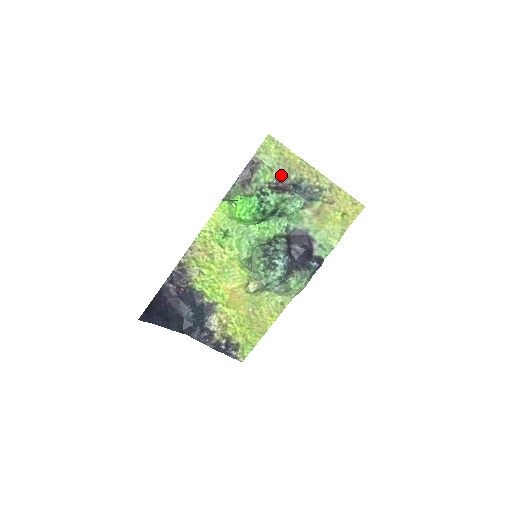
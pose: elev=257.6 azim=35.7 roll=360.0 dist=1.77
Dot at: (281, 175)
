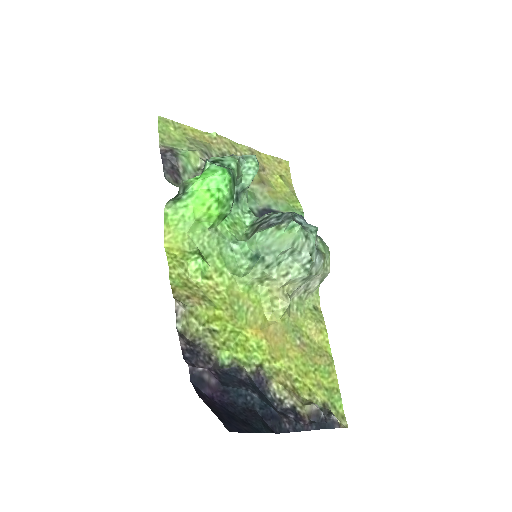
Dot at: (204, 154)
